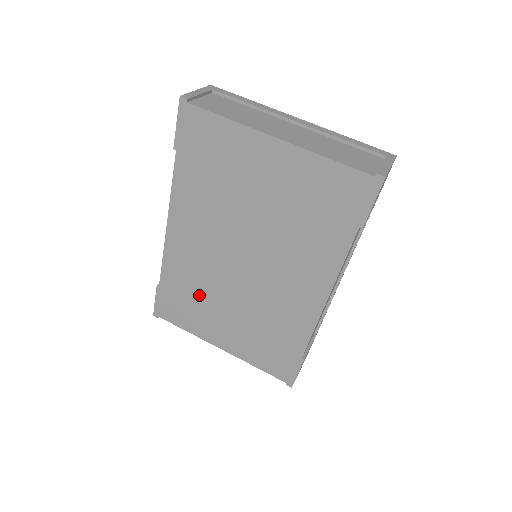
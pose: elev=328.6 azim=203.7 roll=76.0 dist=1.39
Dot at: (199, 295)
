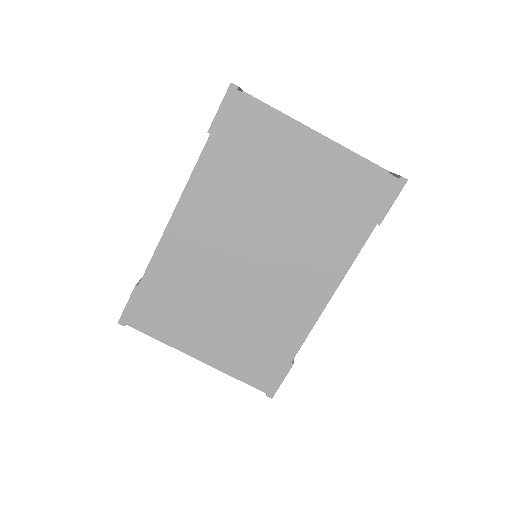
Dot at: (189, 295)
